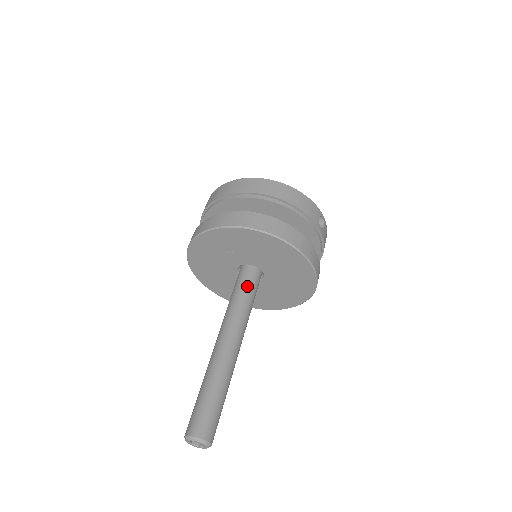
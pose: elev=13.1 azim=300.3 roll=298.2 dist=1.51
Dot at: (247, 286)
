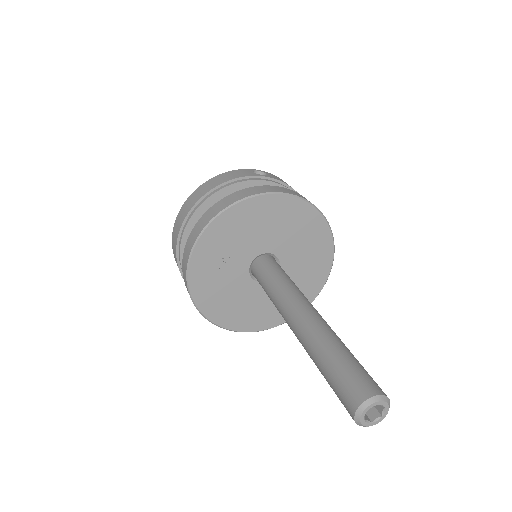
Dot at: (267, 273)
